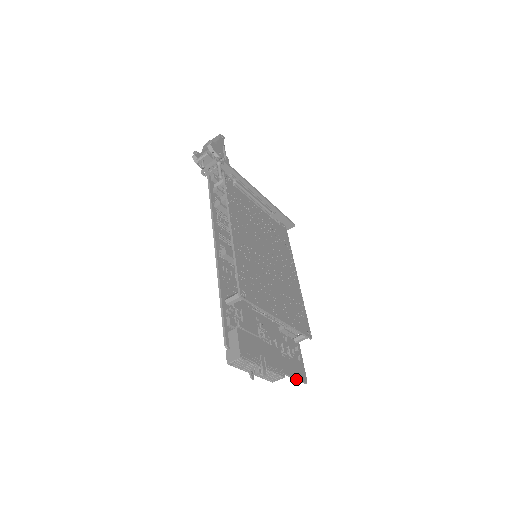
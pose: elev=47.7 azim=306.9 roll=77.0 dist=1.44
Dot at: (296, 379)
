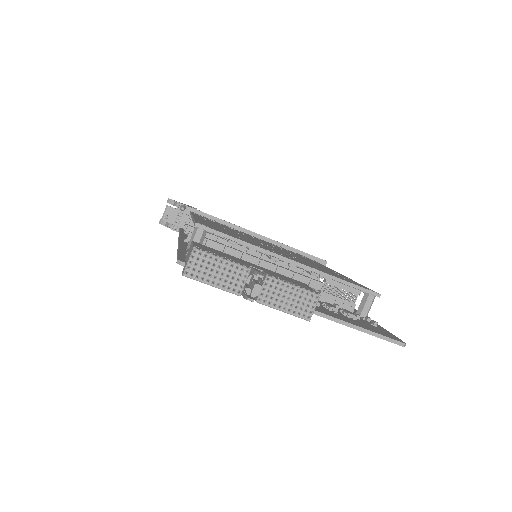
Dot at: (374, 334)
